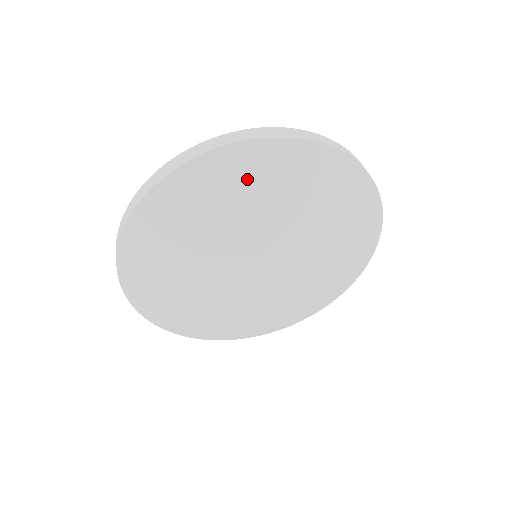
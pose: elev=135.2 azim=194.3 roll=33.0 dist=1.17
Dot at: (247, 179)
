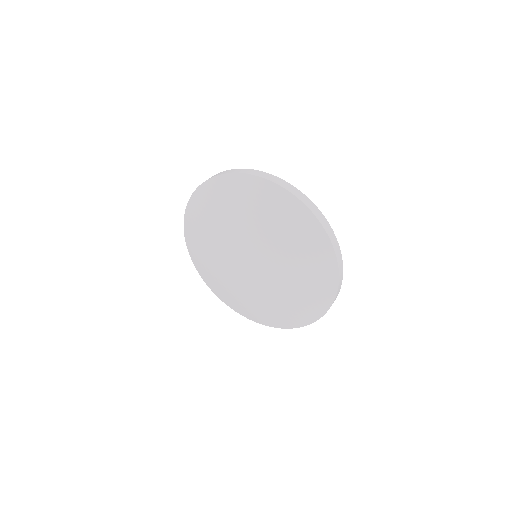
Dot at: (249, 198)
